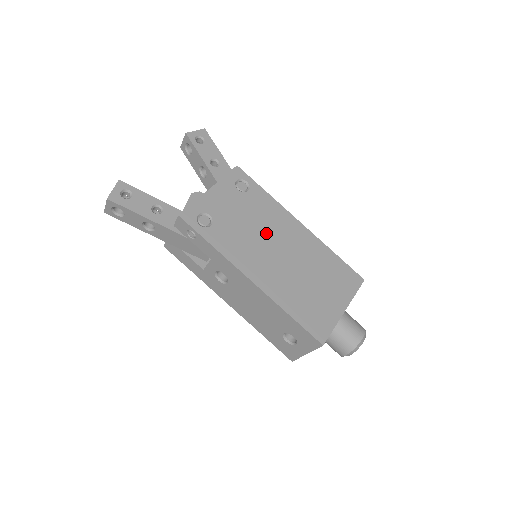
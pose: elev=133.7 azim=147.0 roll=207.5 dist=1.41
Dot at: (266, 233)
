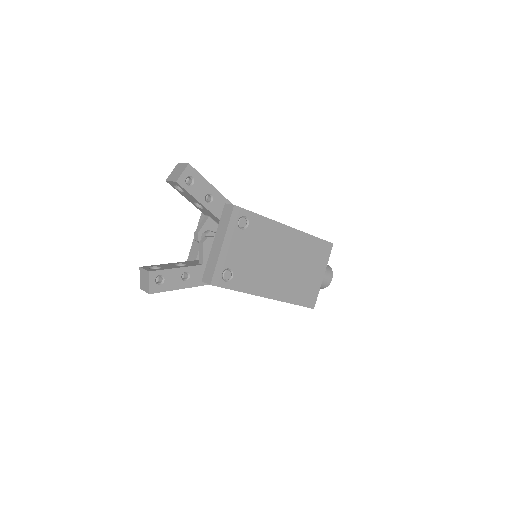
Dot at: (268, 254)
